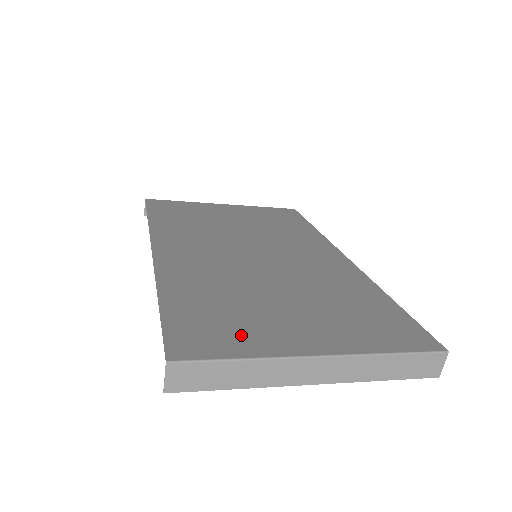
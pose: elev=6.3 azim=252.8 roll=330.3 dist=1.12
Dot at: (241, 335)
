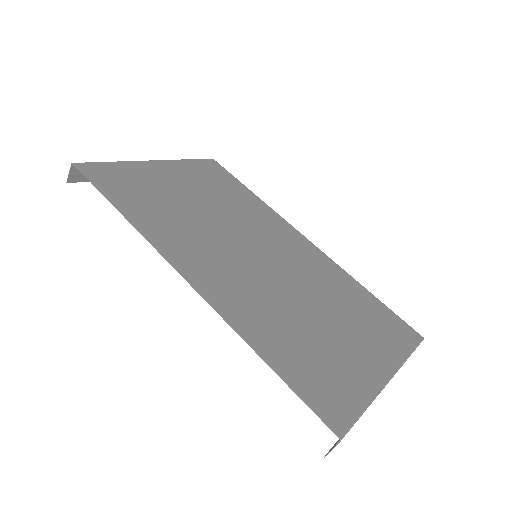
Dot at: (345, 380)
